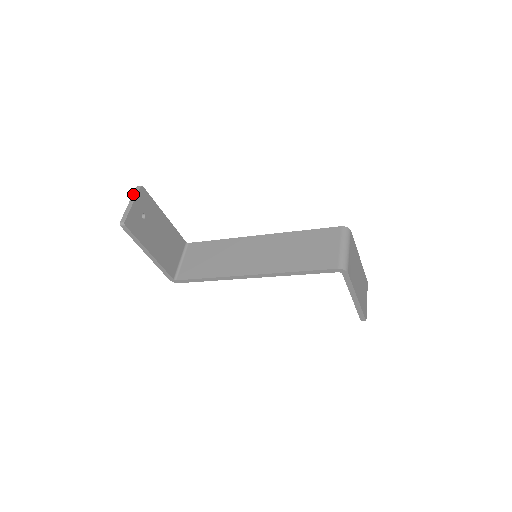
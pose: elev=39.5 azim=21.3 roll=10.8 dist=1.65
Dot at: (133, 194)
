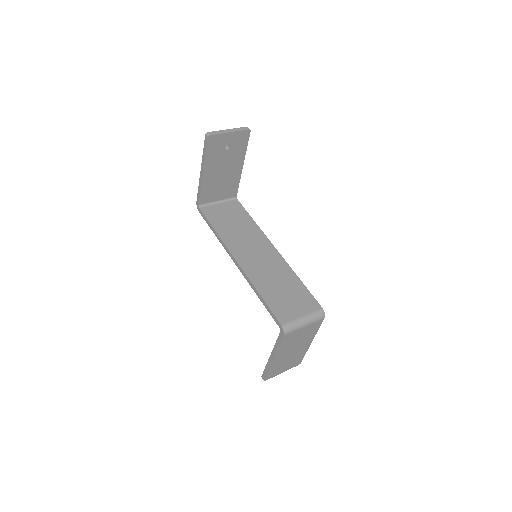
Dot at: (239, 128)
